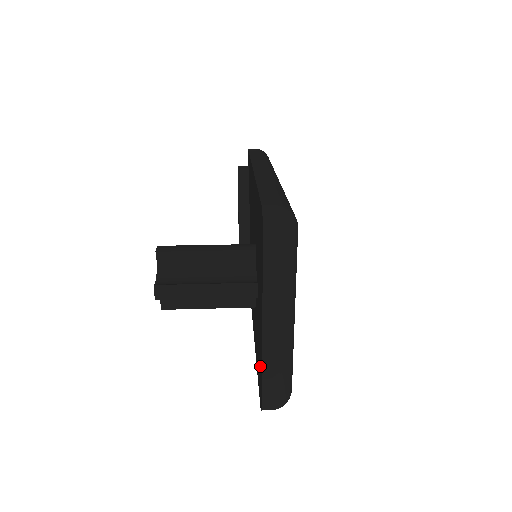
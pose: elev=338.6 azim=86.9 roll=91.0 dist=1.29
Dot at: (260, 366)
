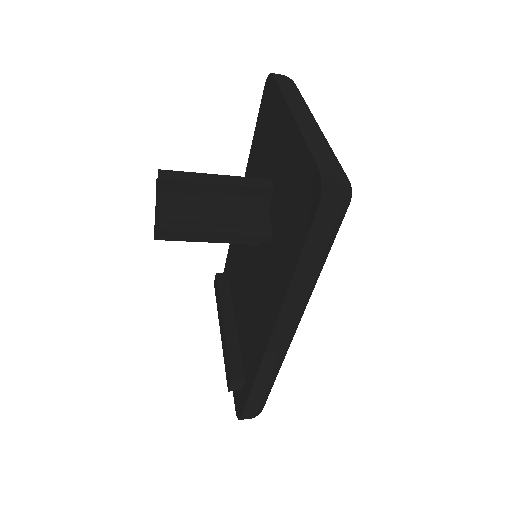
Dot at: (301, 171)
